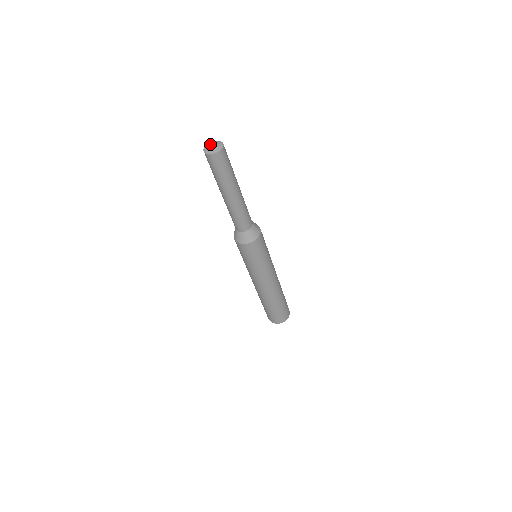
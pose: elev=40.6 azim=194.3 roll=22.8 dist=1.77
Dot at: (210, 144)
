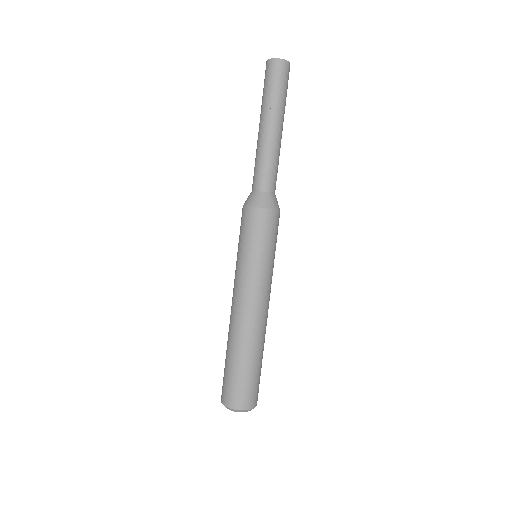
Dot at: occluded
